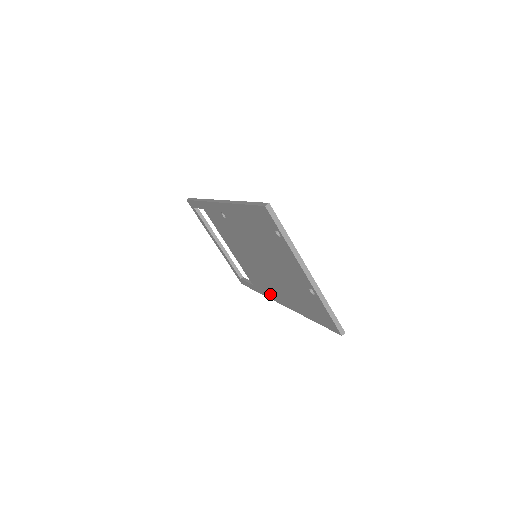
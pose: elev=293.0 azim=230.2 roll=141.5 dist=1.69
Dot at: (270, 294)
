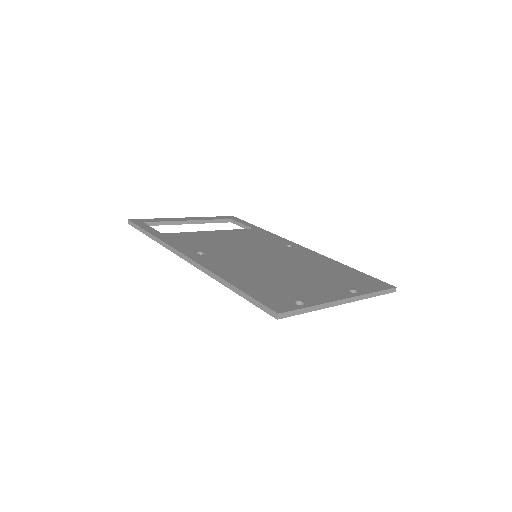
Dot at: occluded
